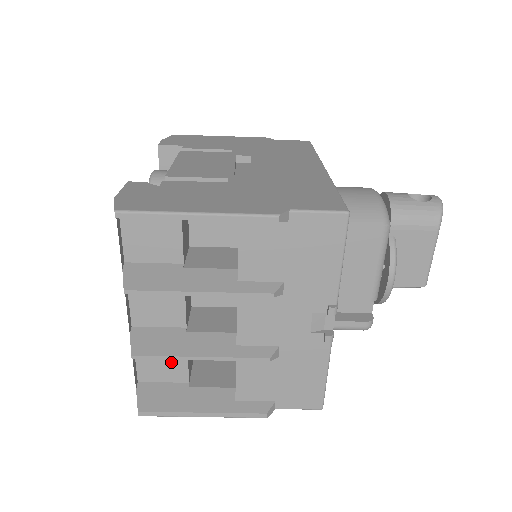
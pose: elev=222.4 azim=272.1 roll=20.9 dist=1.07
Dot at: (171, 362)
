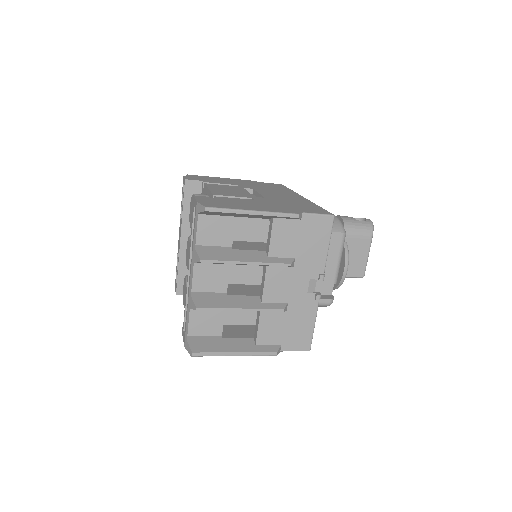
Dot at: (212, 319)
